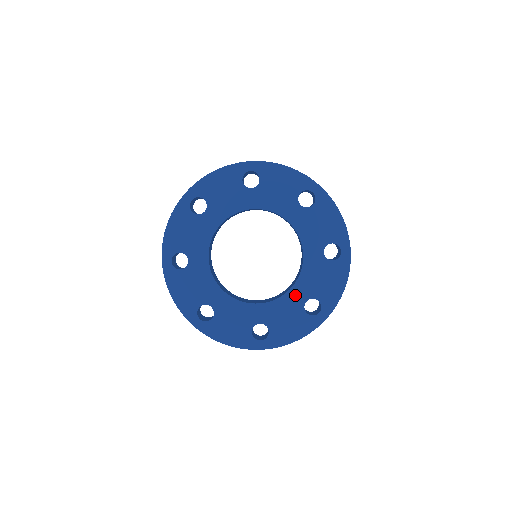
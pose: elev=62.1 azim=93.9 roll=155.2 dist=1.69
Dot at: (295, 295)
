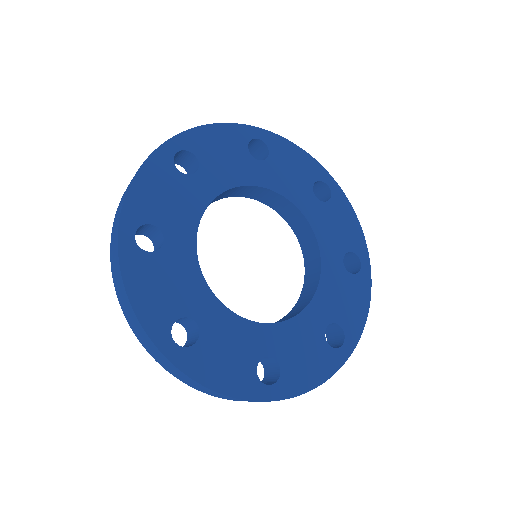
Dot at: (263, 335)
